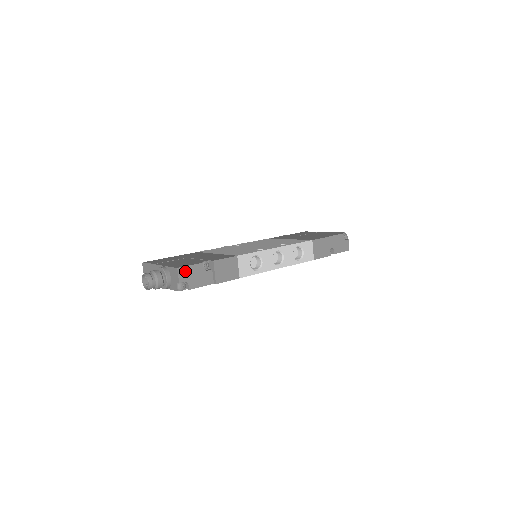
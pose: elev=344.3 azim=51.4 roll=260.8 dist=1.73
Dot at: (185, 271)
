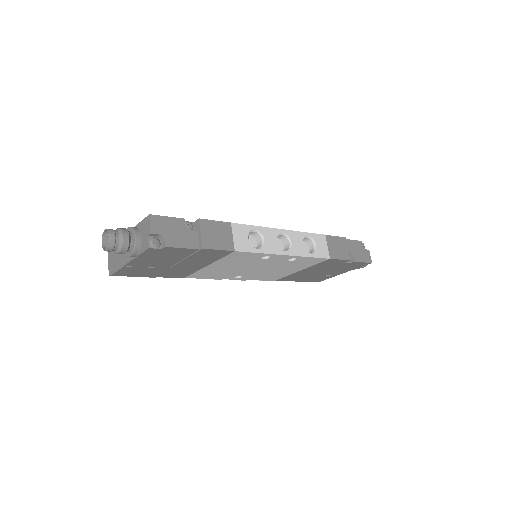
Dot at: (160, 222)
